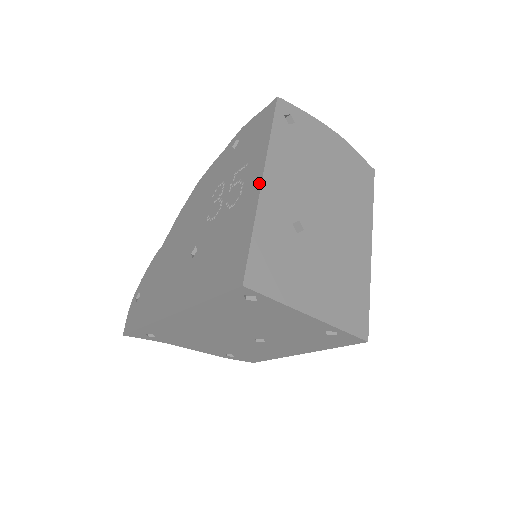
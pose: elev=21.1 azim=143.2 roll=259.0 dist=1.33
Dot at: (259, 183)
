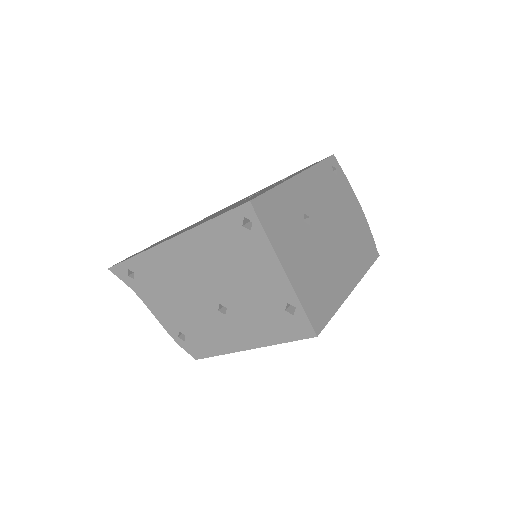
Dot at: (295, 175)
